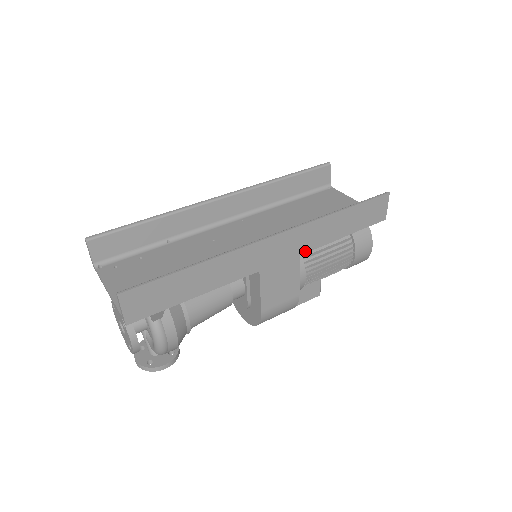
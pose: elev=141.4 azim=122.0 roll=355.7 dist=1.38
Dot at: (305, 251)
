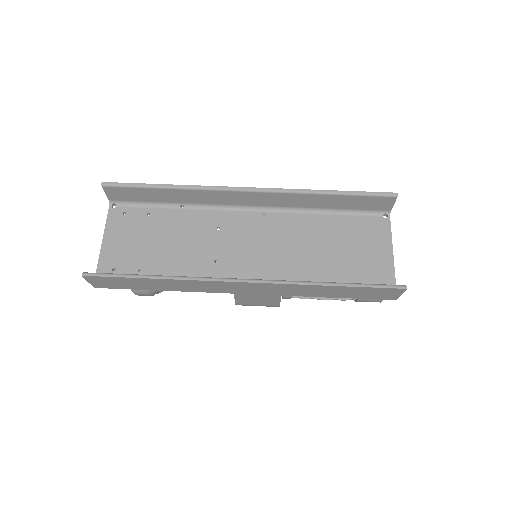
Dot at: (282, 295)
